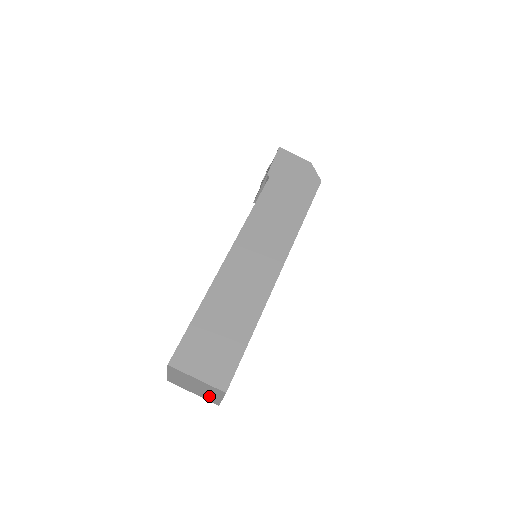
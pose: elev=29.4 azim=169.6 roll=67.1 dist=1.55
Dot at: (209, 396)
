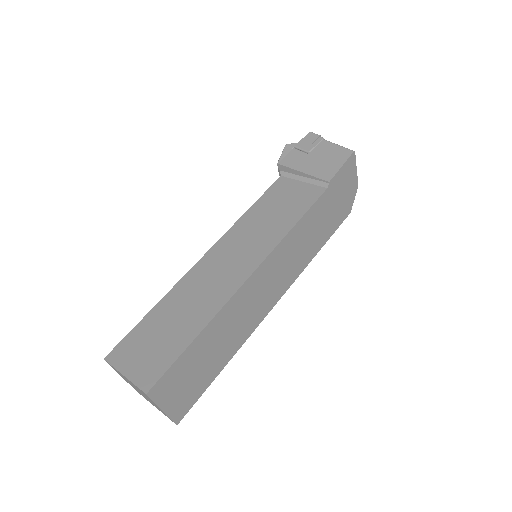
Dot at: (142, 395)
